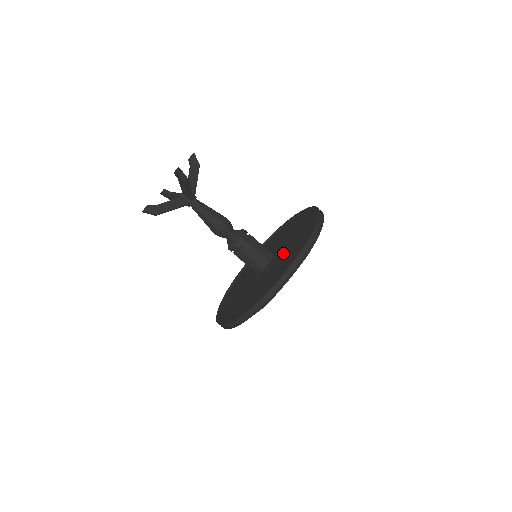
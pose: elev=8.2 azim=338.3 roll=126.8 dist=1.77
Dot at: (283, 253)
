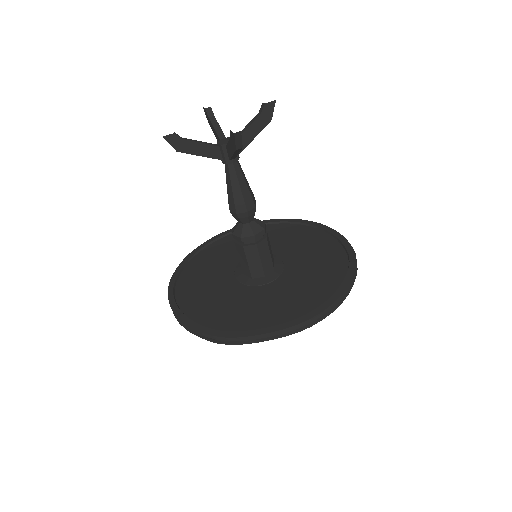
Dot at: (284, 283)
